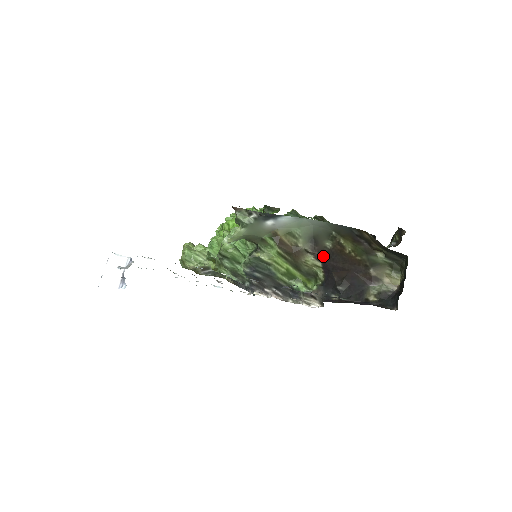
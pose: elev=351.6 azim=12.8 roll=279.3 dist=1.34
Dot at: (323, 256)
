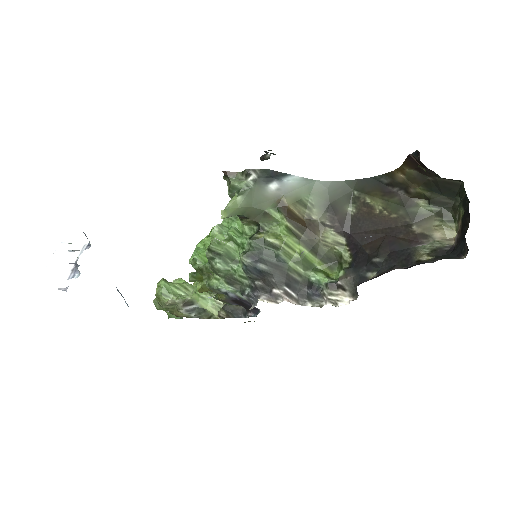
Dot at: (346, 227)
